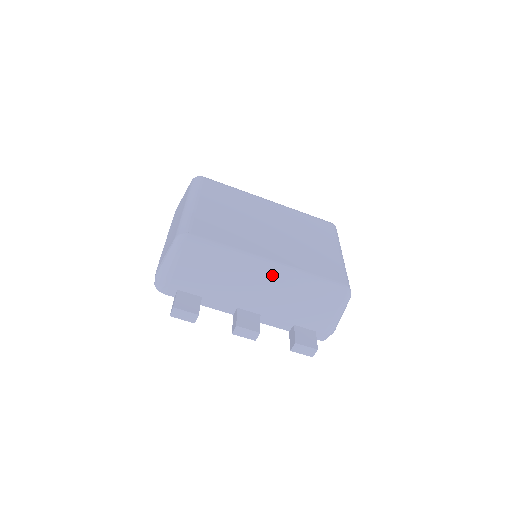
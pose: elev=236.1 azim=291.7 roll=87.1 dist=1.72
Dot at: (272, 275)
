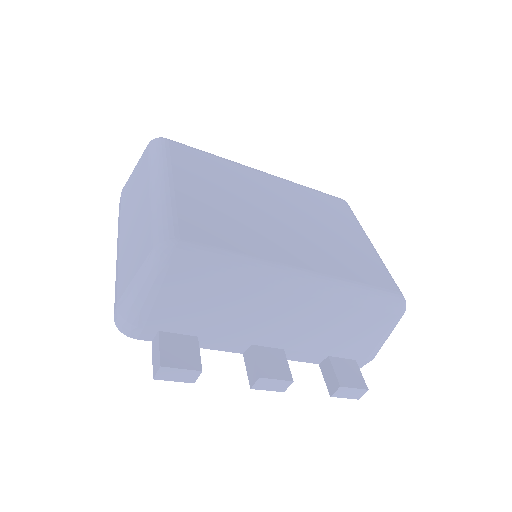
Dot at: (308, 293)
